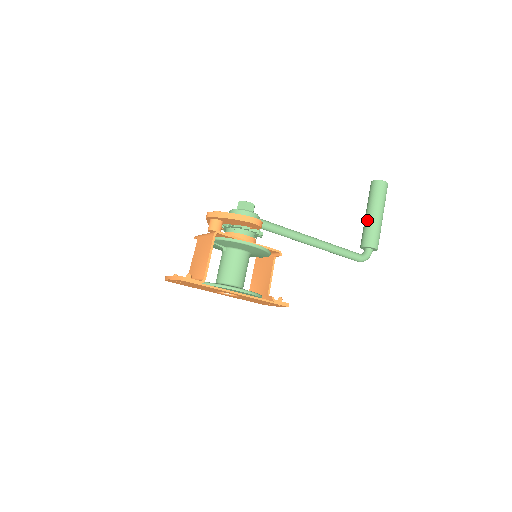
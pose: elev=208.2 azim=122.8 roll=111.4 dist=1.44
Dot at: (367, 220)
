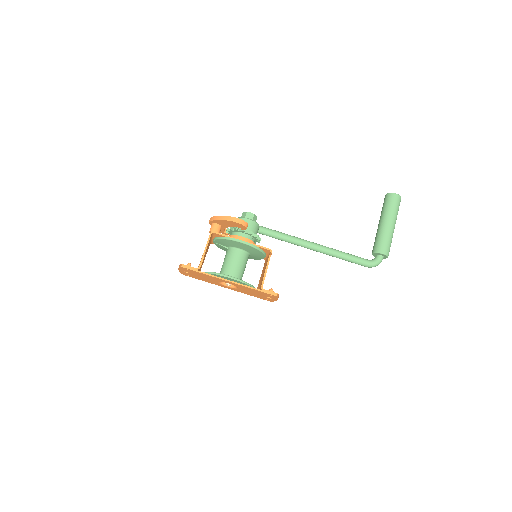
Dot at: (377, 229)
